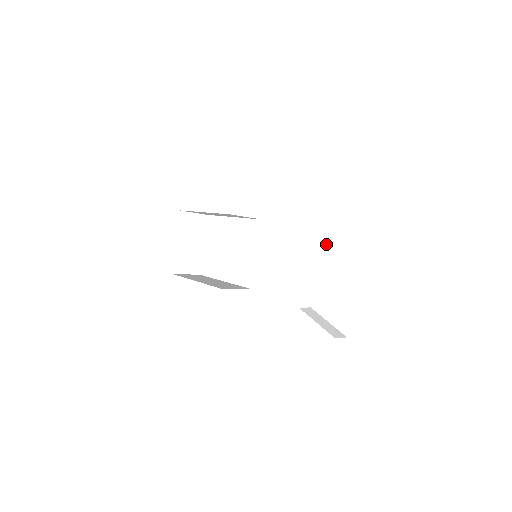
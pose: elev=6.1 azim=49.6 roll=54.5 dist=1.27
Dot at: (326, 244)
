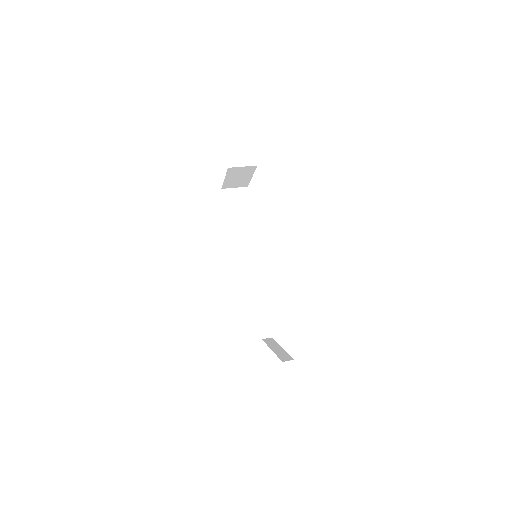
Dot at: occluded
